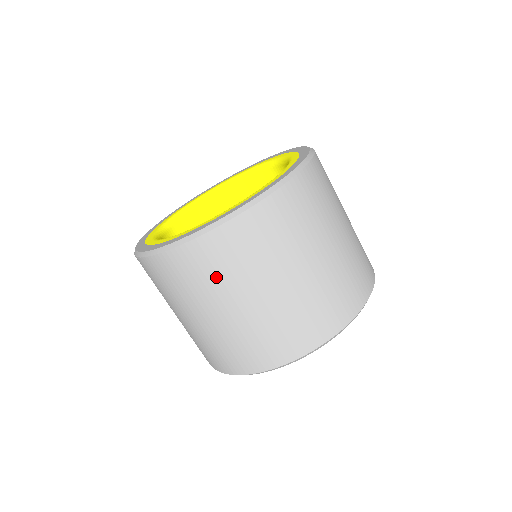
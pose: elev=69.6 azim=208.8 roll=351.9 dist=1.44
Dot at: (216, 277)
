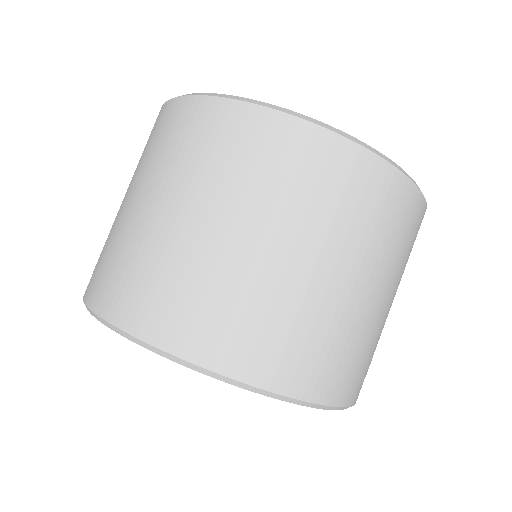
Dot at: (324, 203)
